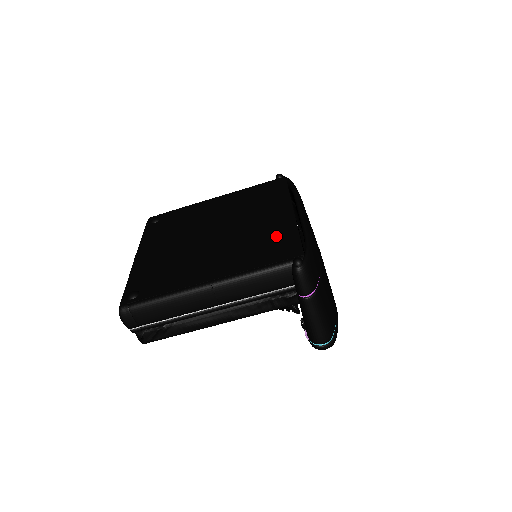
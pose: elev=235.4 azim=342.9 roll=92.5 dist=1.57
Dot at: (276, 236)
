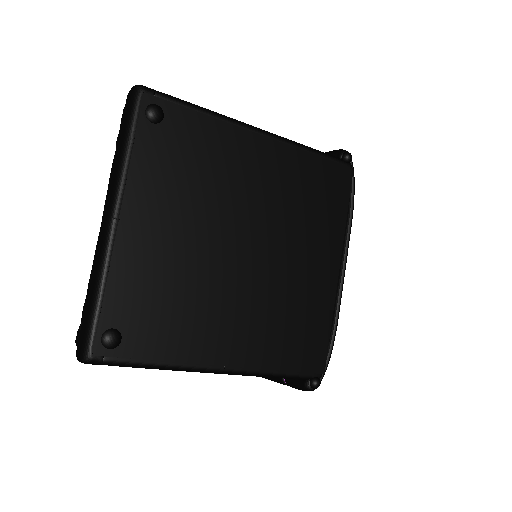
Dot at: (310, 317)
